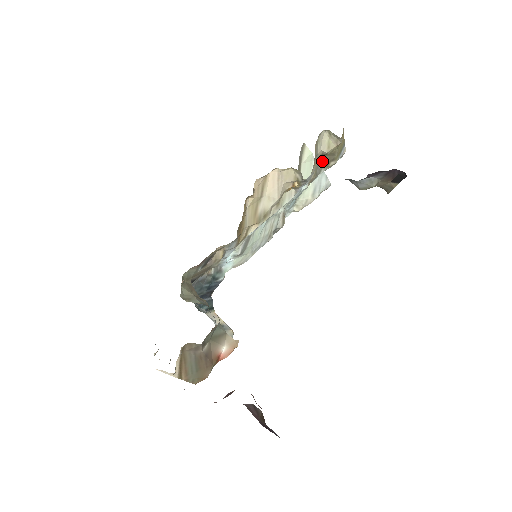
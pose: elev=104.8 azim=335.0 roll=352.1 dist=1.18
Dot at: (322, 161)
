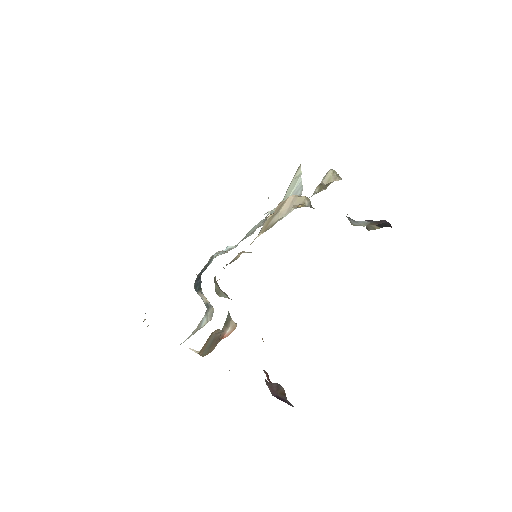
Dot at: (318, 188)
